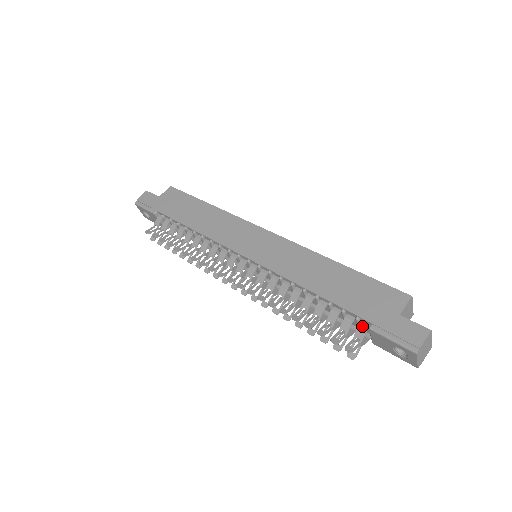
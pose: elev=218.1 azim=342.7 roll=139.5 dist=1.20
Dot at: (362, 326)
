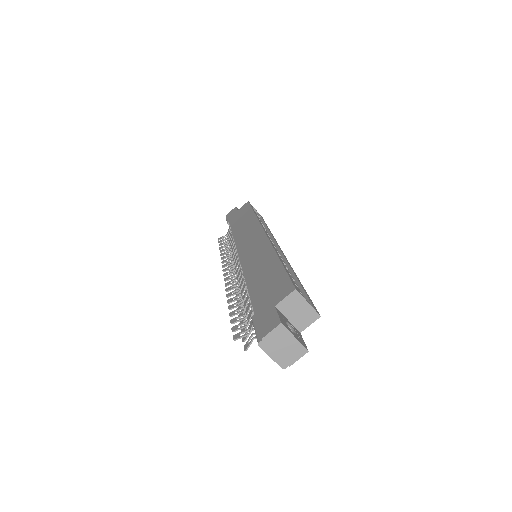
Dot at: occluded
